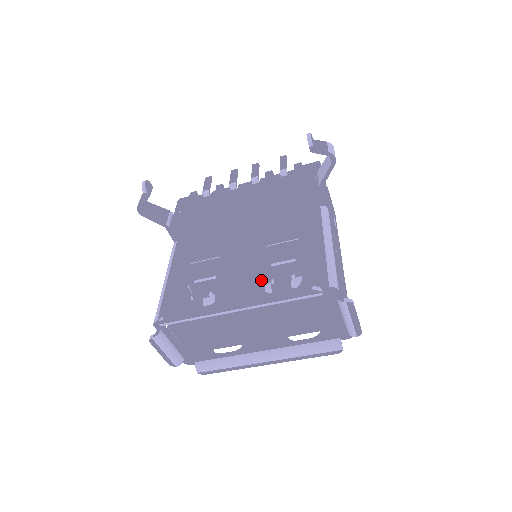
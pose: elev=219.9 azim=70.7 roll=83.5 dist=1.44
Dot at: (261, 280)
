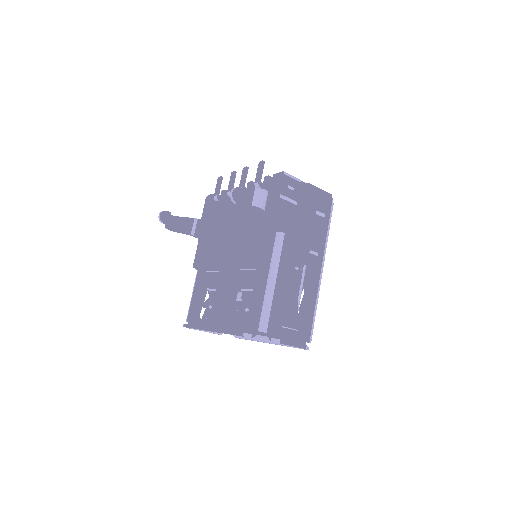
Dot at: (231, 306)
